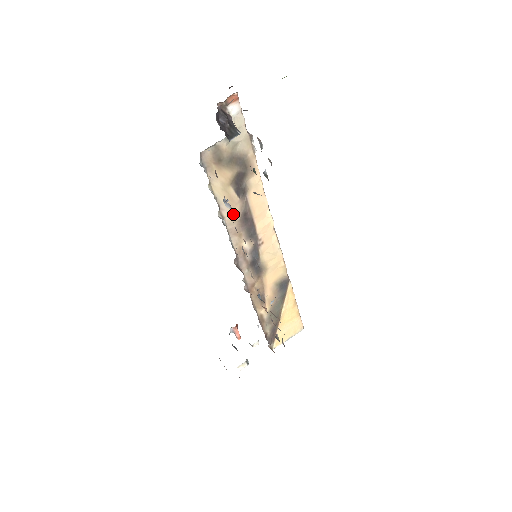
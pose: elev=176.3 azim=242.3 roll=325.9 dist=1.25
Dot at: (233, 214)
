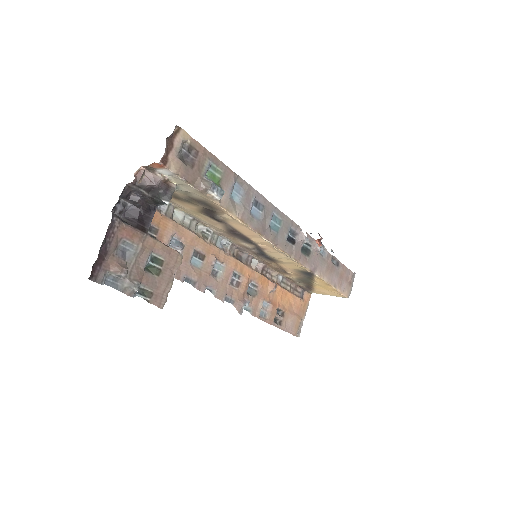
Dot at: (217, 227)
